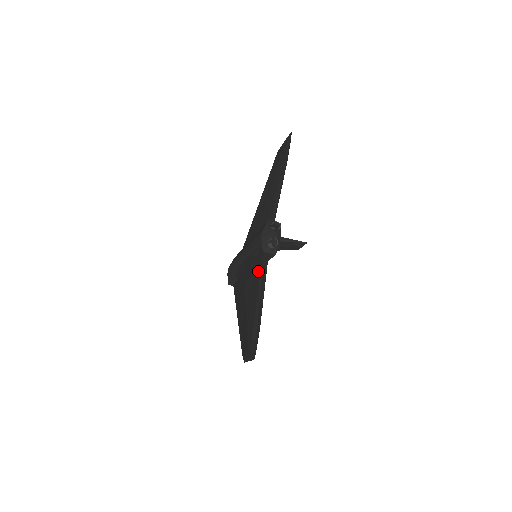
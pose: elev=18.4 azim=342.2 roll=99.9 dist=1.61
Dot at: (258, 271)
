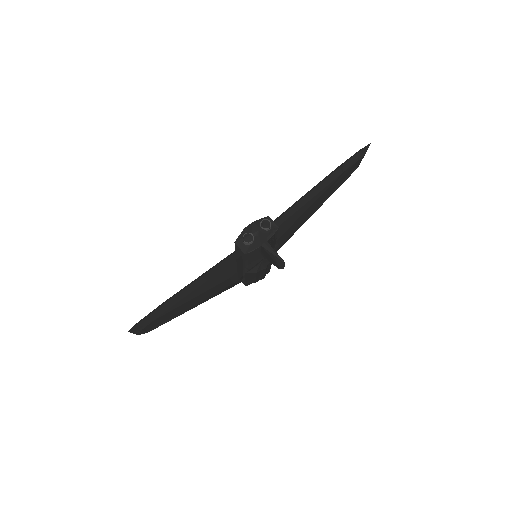
Dot at: occluded
